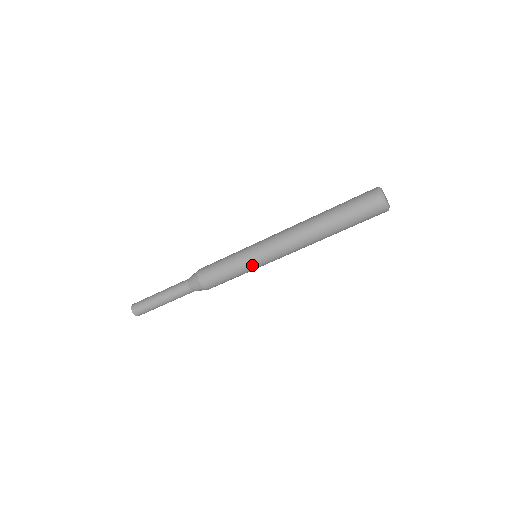
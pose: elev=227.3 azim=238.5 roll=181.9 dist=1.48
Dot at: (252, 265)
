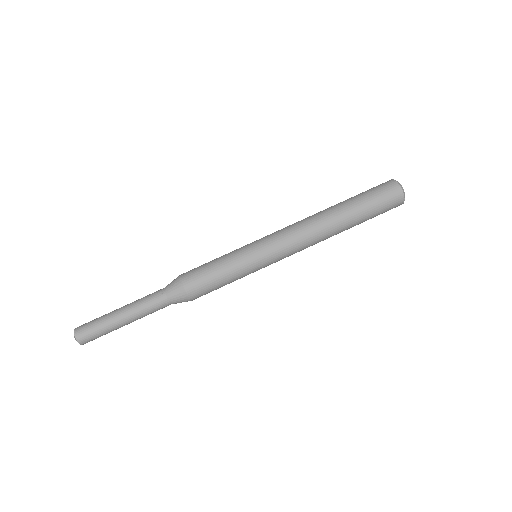
Dot at: (254, 262)
